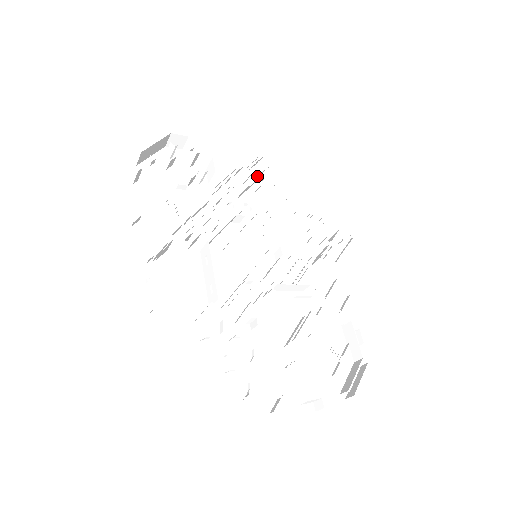
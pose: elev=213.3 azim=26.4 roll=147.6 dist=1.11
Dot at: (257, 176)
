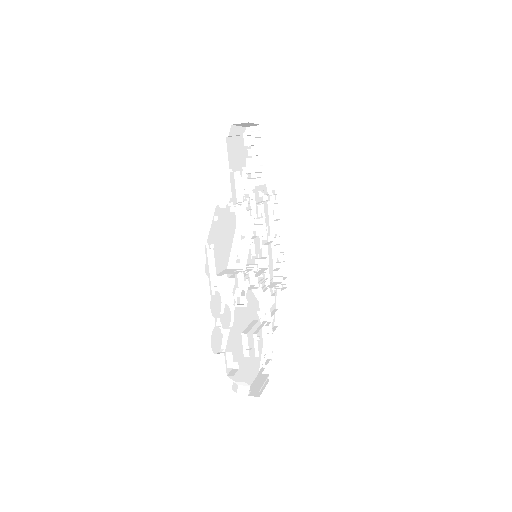
Dot at: occluded
